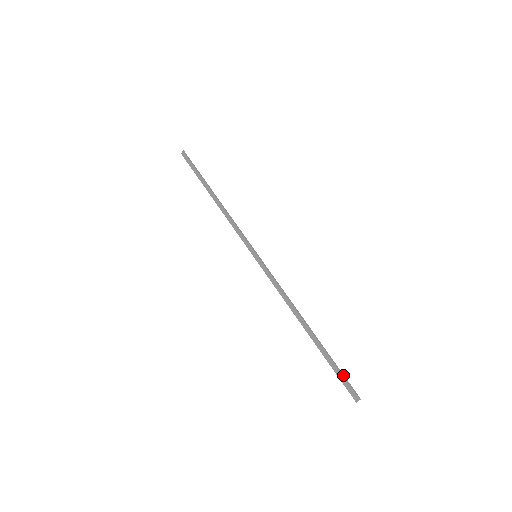
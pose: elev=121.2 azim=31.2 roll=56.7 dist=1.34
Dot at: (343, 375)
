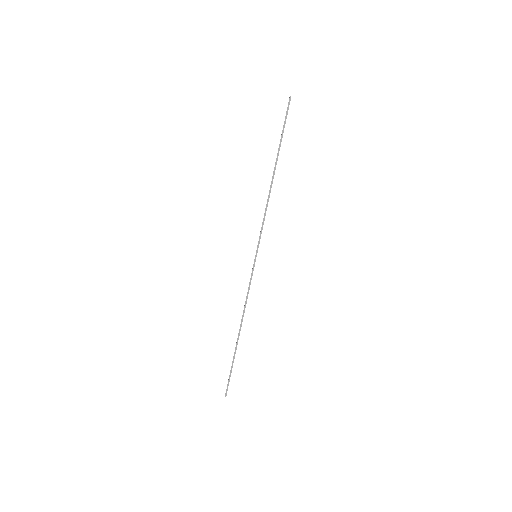
Dot at: occluded
